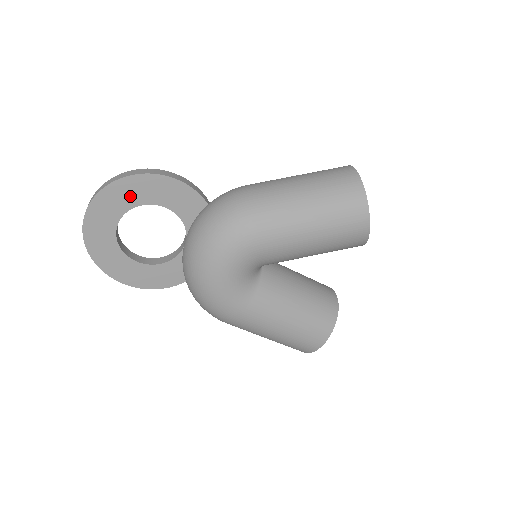
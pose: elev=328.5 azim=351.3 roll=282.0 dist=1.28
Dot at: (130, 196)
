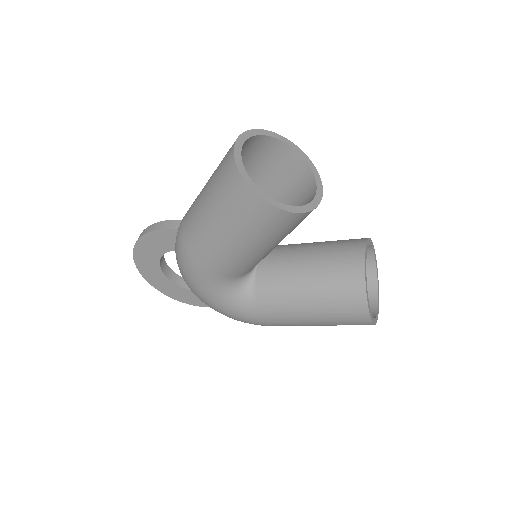
Dot at: (150, 256)
